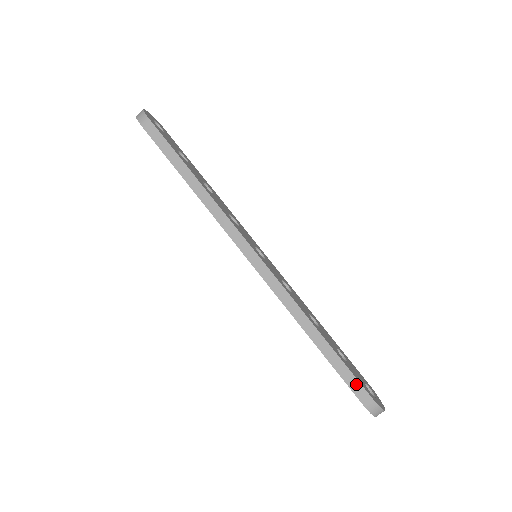
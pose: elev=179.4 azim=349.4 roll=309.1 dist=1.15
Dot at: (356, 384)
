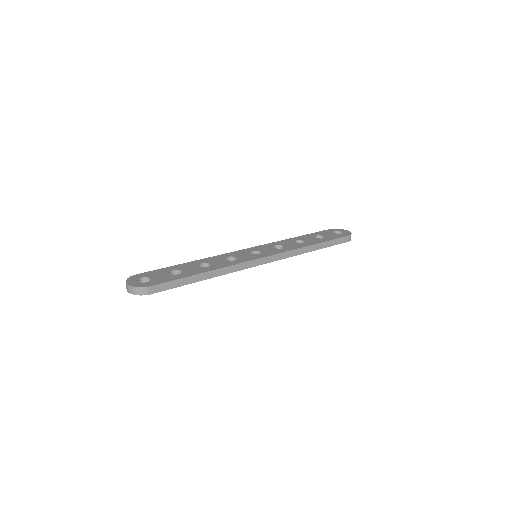
Dot at: (340, 240)
